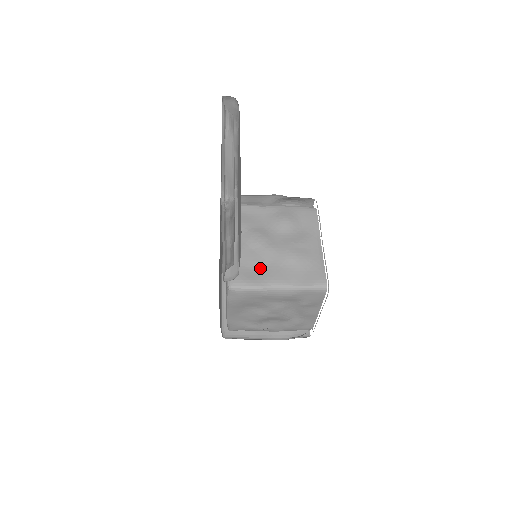
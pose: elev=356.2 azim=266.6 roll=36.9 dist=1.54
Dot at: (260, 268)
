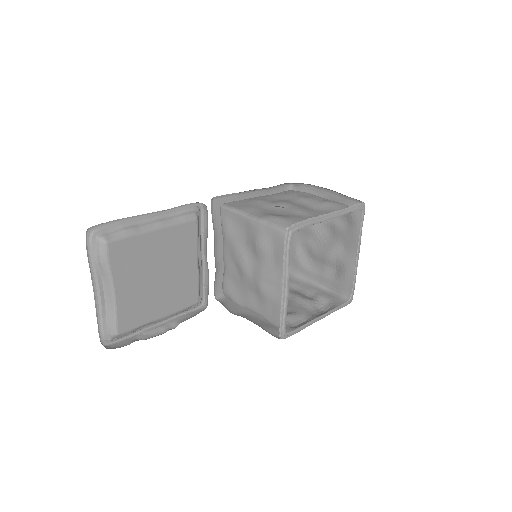
Dot at: (240, 288)
